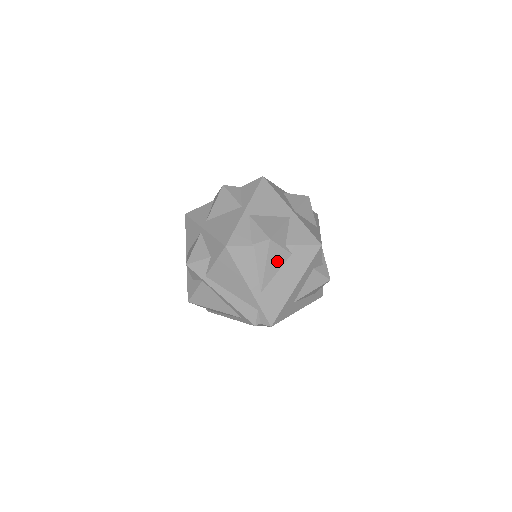
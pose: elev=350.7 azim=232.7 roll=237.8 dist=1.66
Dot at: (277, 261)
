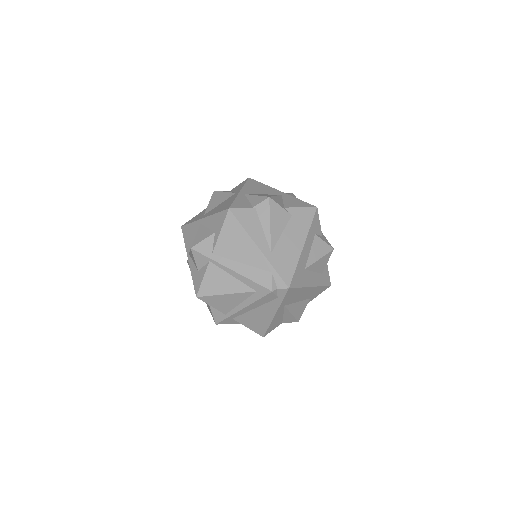
Dot at: (280, 221)
